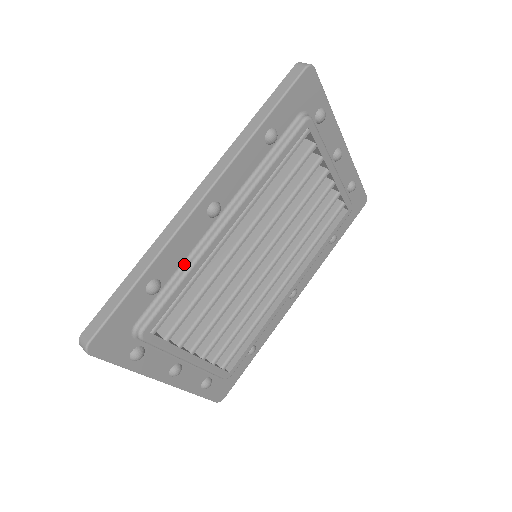
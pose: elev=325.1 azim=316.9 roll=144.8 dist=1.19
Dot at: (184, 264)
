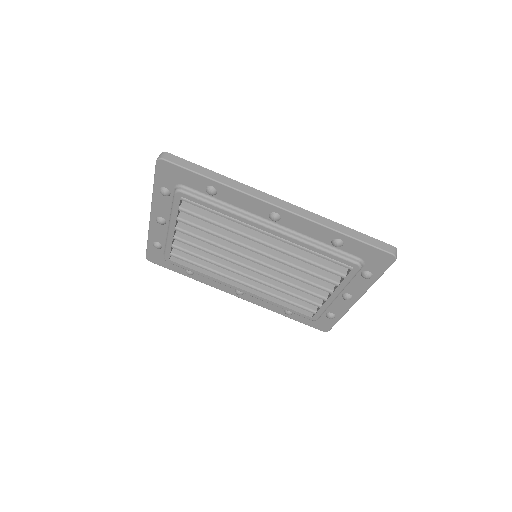
Dot at: (233, 207)
